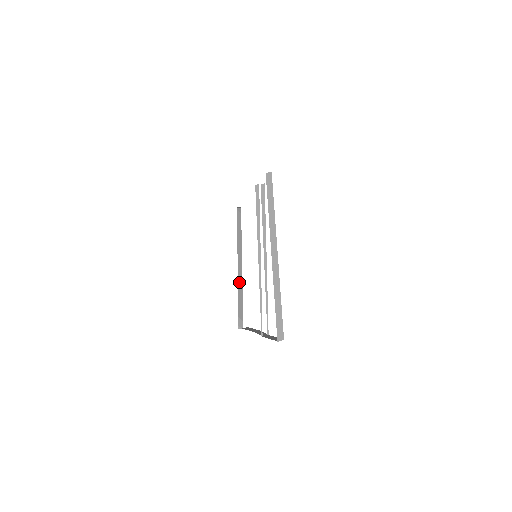
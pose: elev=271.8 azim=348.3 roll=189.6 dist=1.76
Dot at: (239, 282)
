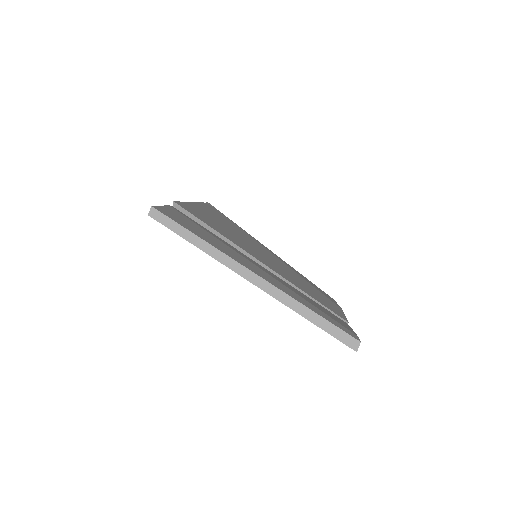
Dot at: occluded
